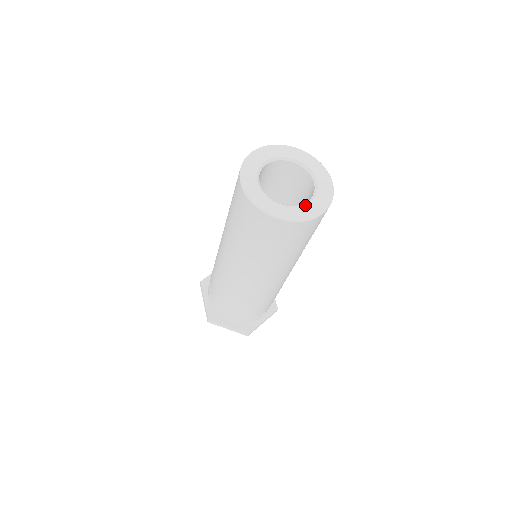
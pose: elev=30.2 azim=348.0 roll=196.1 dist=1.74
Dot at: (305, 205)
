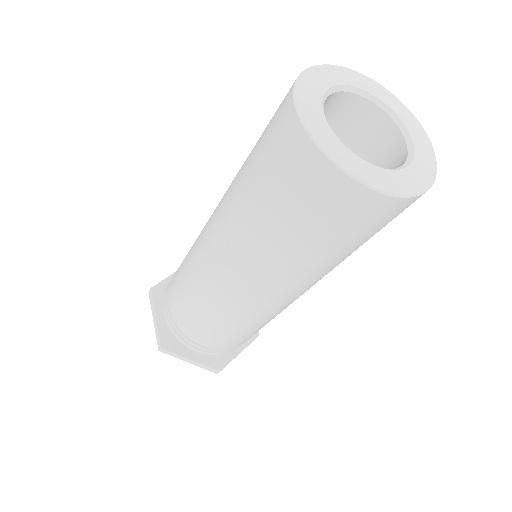
Dot at: (354, 154)
